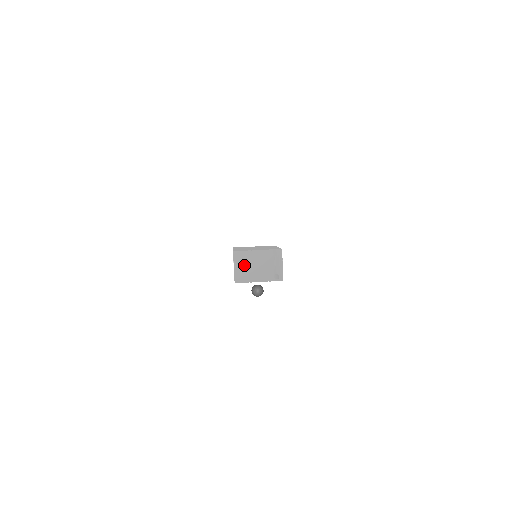
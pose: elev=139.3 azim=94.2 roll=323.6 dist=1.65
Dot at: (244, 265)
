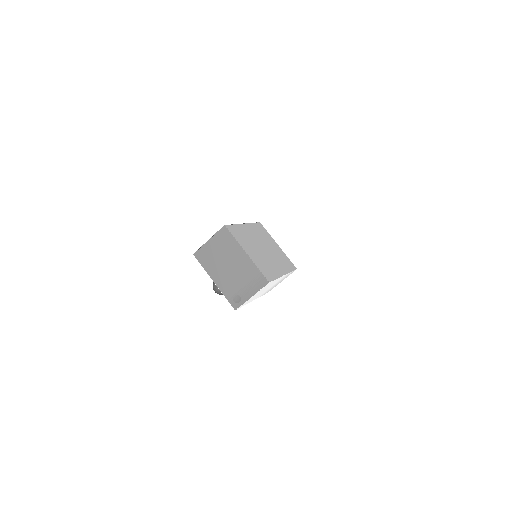
Dot at: (219, 250)
